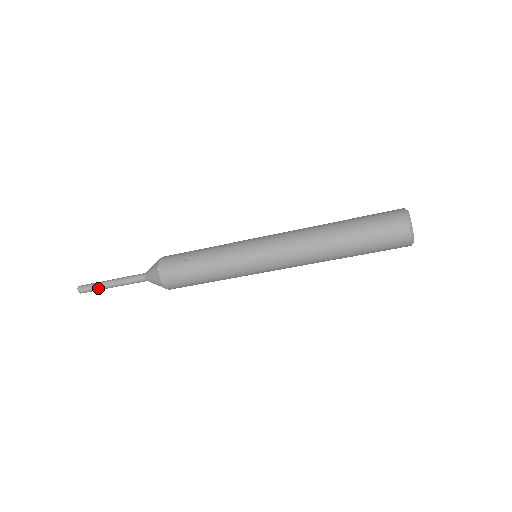
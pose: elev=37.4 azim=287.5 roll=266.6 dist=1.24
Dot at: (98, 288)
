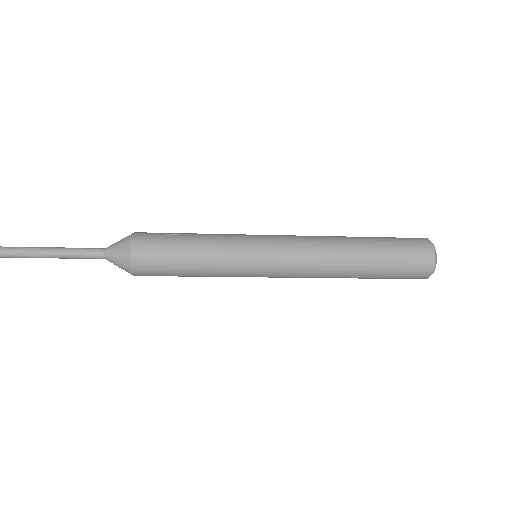
Dot at: (28, 253)
